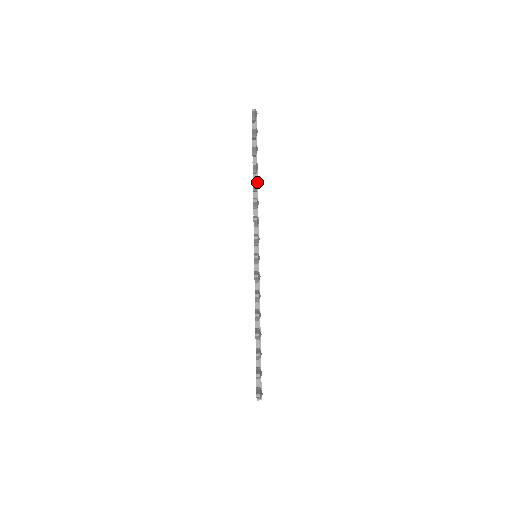
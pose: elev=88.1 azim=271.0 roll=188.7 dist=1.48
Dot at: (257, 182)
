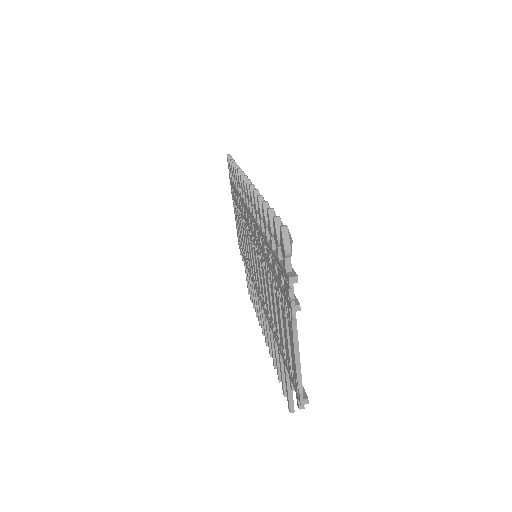
Dot at: occluded
